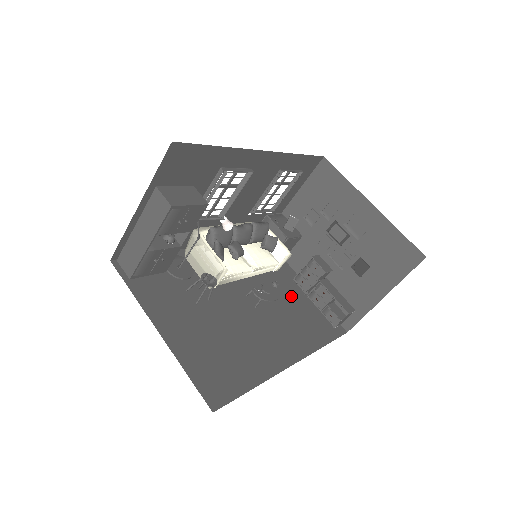
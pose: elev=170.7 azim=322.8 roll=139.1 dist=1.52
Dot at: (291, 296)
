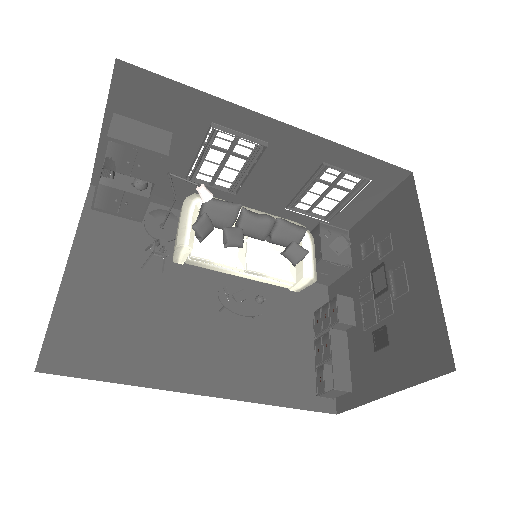
Dot at: (290, 328)
